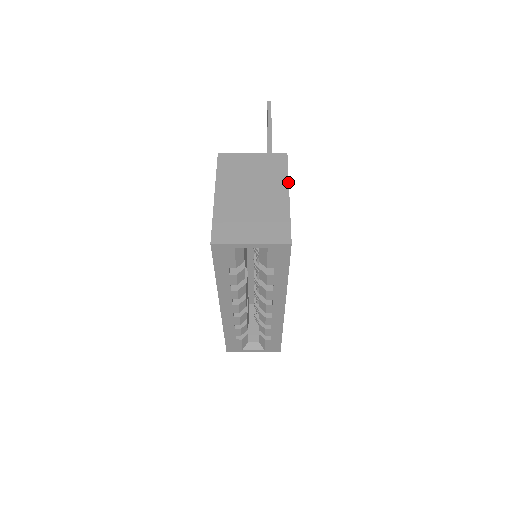
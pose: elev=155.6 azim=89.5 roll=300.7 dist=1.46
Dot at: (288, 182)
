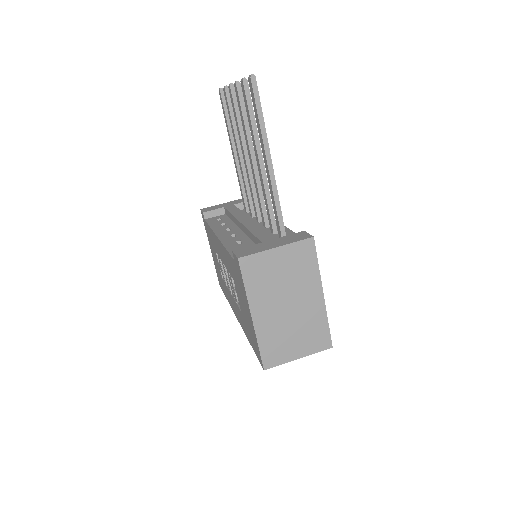
Dot at: (320, 279)
